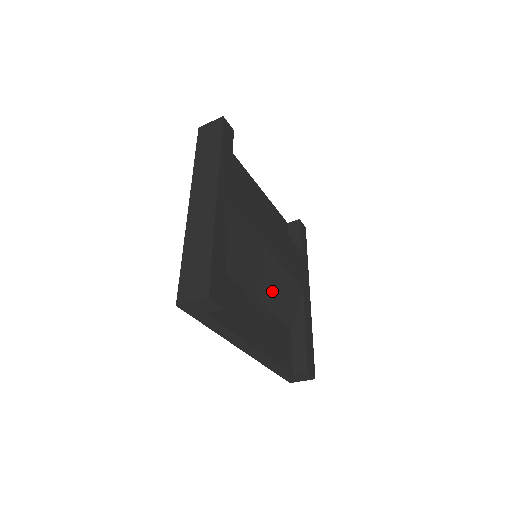
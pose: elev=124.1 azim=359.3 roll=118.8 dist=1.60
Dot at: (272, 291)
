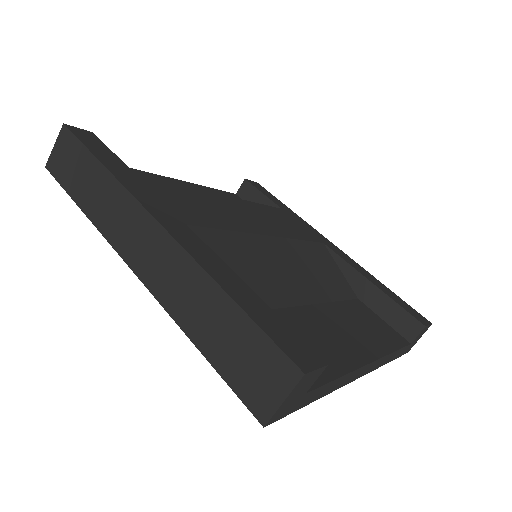
Dot at: (310, 277)
